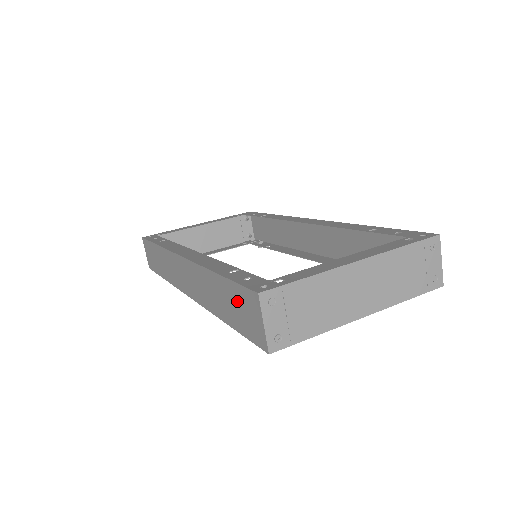
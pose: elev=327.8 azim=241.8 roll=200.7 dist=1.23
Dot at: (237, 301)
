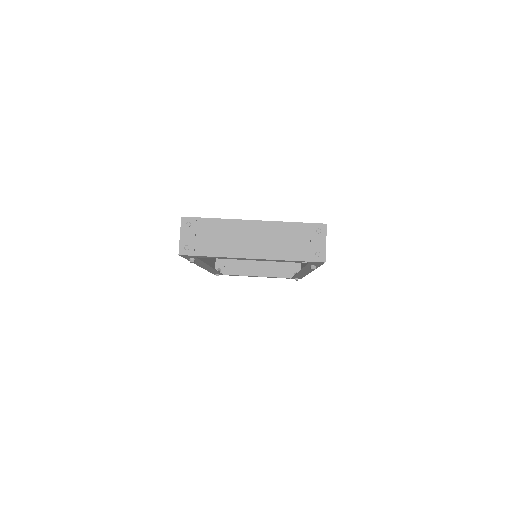
Dot at: occluded
